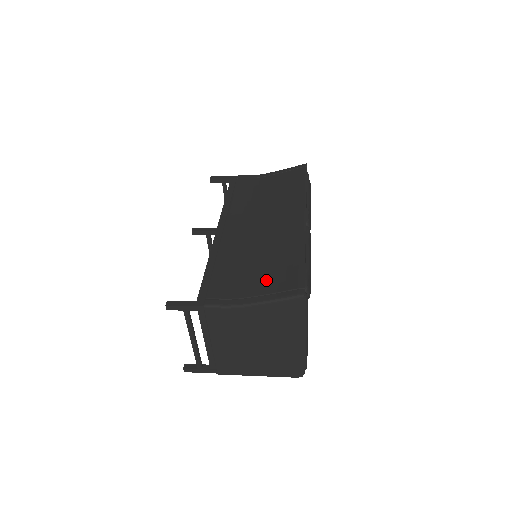
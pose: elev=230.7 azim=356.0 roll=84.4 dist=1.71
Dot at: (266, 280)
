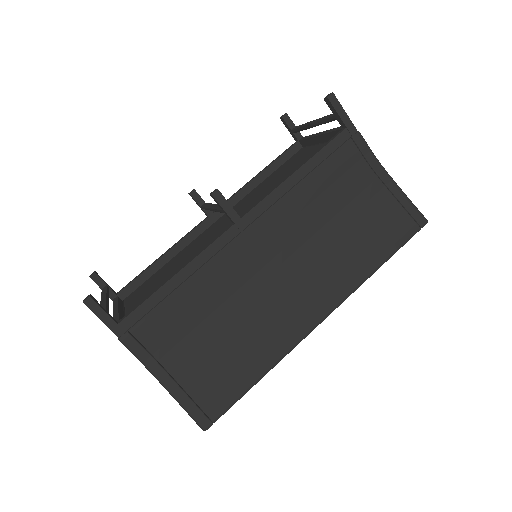
Dot at: (200, 368)
